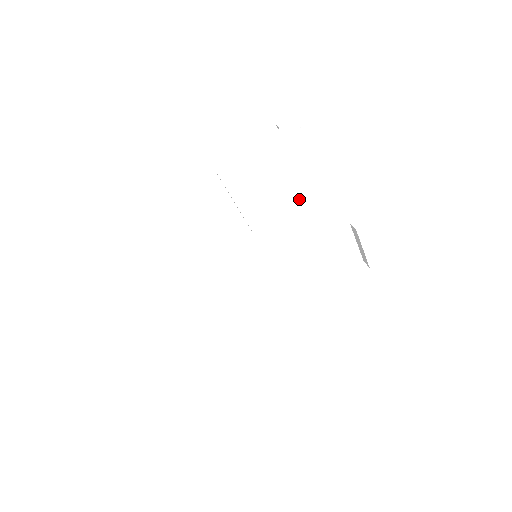
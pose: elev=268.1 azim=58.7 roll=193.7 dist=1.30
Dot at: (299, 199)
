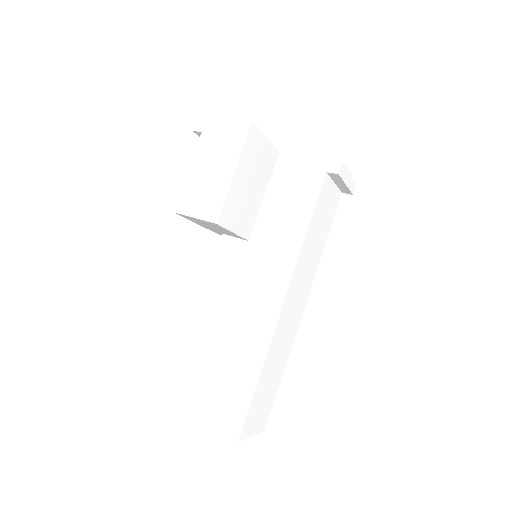
Dot at: (263, 182)
